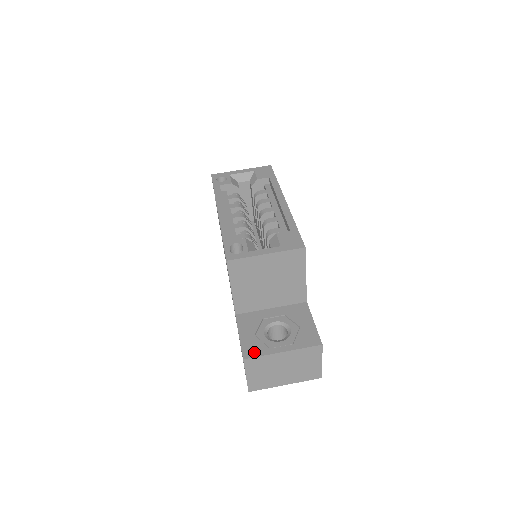
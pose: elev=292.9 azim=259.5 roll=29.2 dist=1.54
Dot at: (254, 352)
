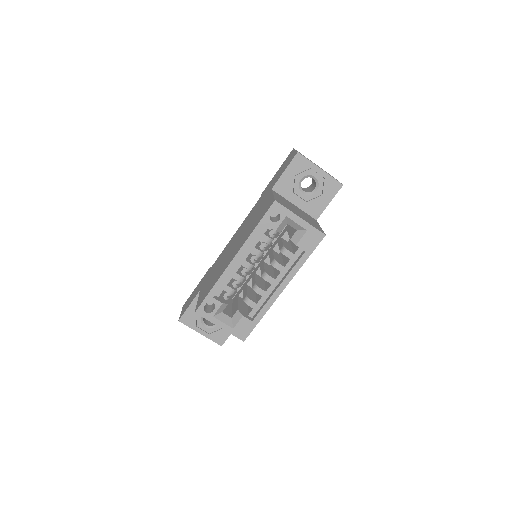
Dot at: (187, 322)
